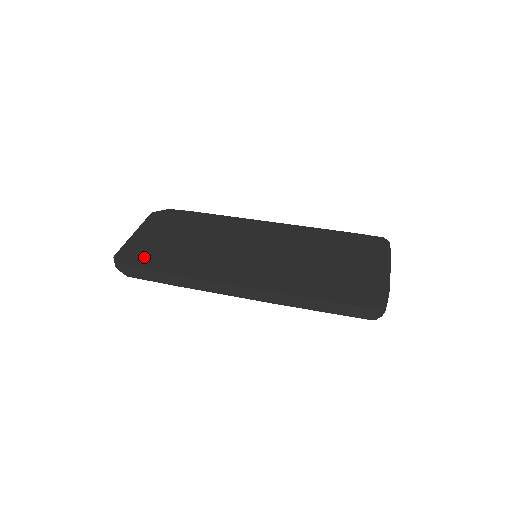
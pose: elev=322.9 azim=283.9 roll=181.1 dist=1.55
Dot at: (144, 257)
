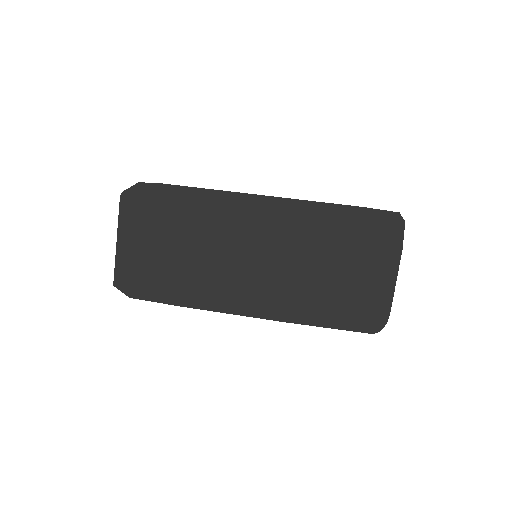
Dot at: (144, 283)
